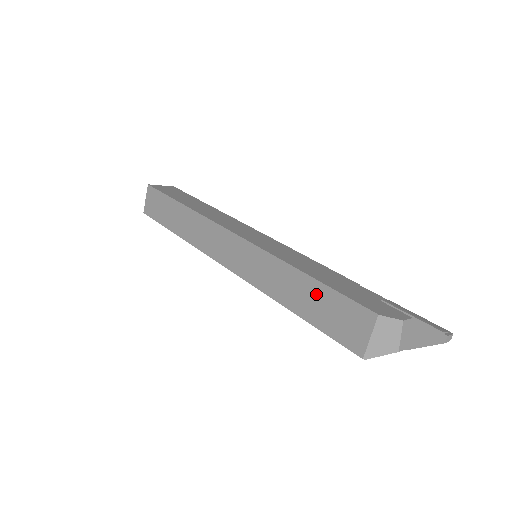
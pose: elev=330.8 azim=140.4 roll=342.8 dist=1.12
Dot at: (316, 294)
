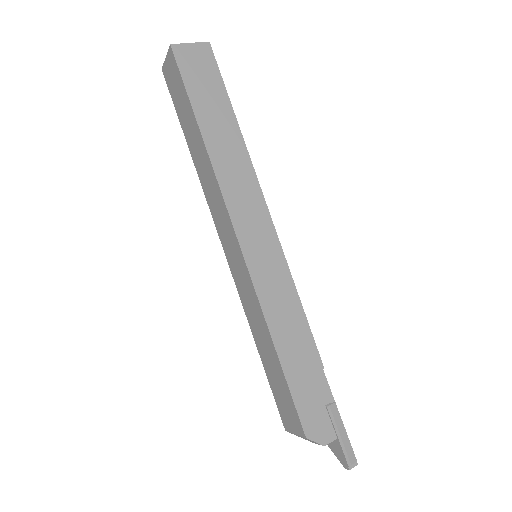
Dot at: (276, 370)
